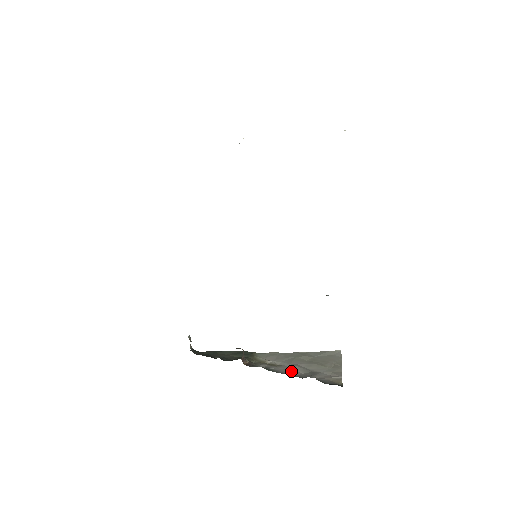
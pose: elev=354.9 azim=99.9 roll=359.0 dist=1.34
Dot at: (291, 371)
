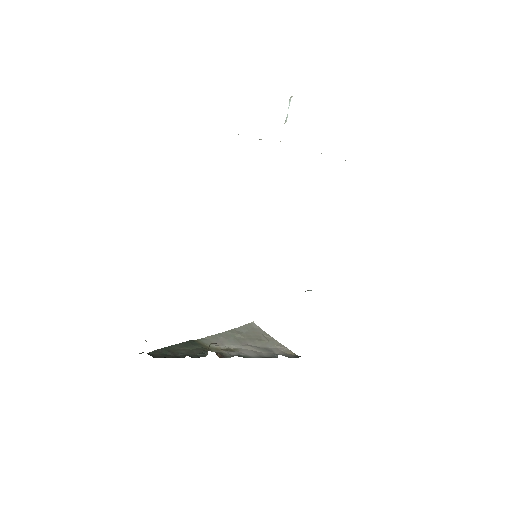
Dot at: (255, 353)
